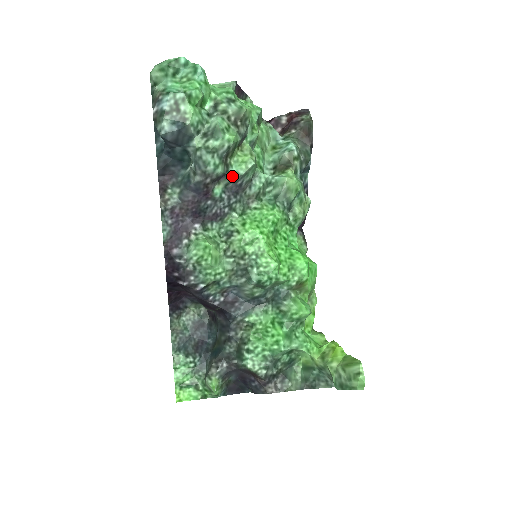
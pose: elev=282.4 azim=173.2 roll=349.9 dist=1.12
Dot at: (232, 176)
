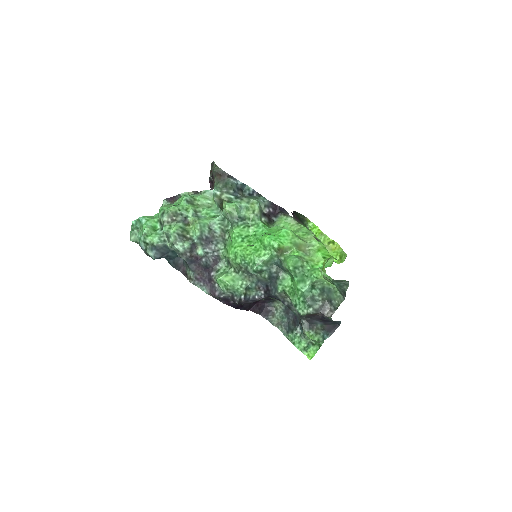
Dot at: (197, 240)
